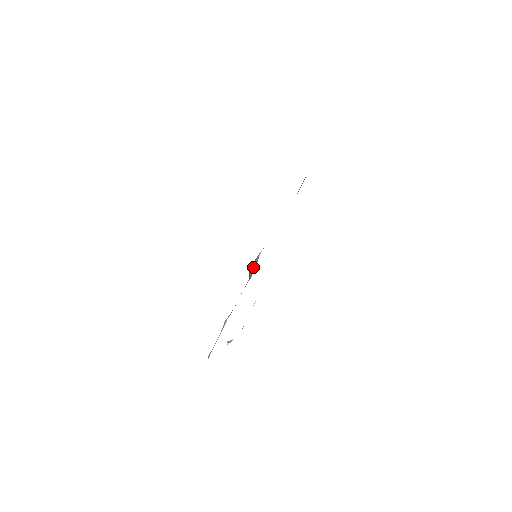
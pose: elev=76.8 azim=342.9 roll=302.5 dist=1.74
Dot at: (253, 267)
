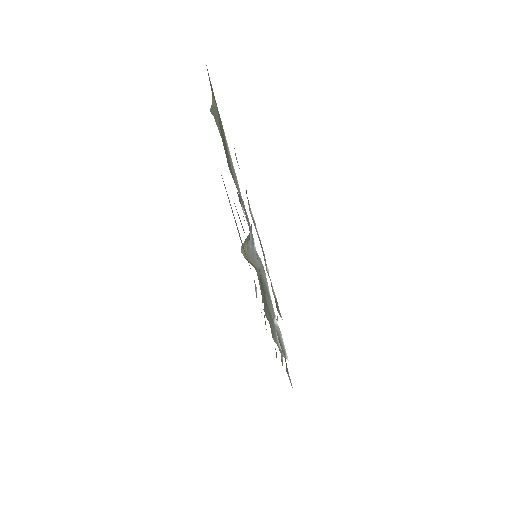
Dot at: (254, 260)
